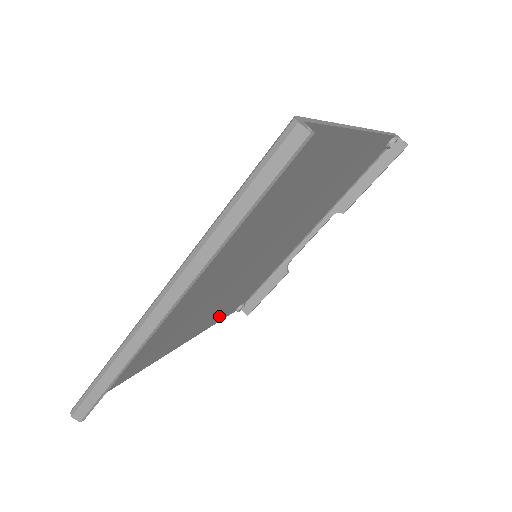
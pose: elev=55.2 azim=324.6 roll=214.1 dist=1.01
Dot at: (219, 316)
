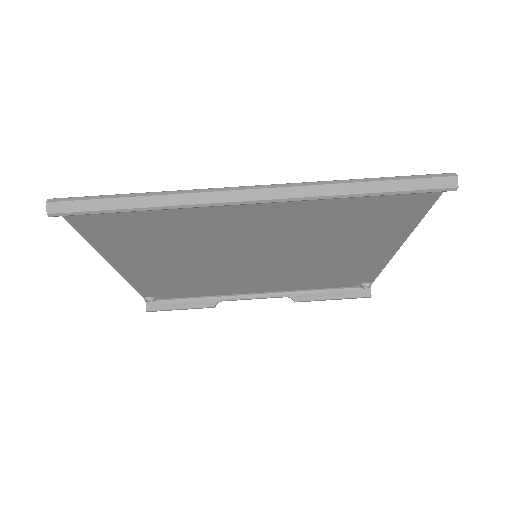
Dot at: (149, 282)
